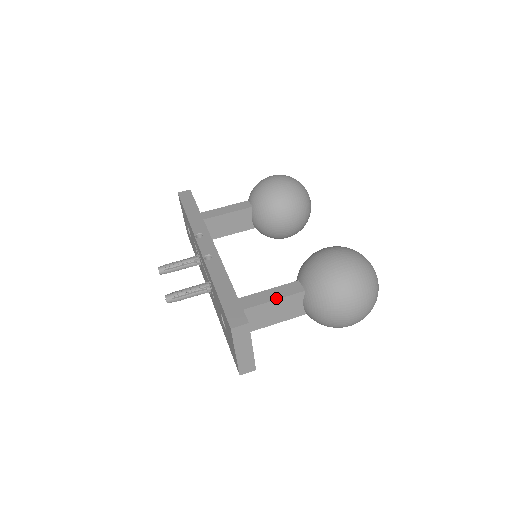
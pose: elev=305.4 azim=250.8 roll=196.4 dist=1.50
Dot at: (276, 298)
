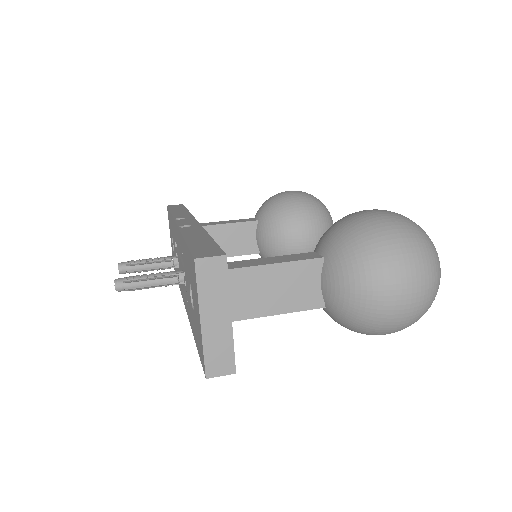
Dot at: (278, 262)
